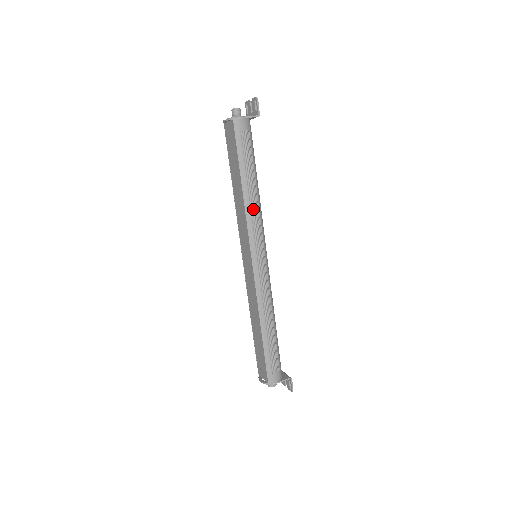
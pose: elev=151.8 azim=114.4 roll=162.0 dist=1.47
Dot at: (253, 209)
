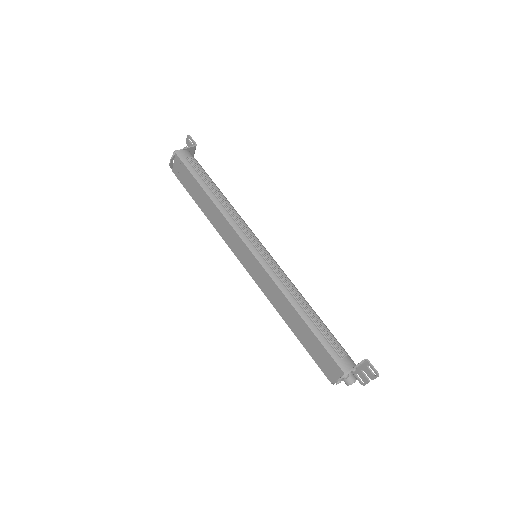
Dot at: (229, 210)
